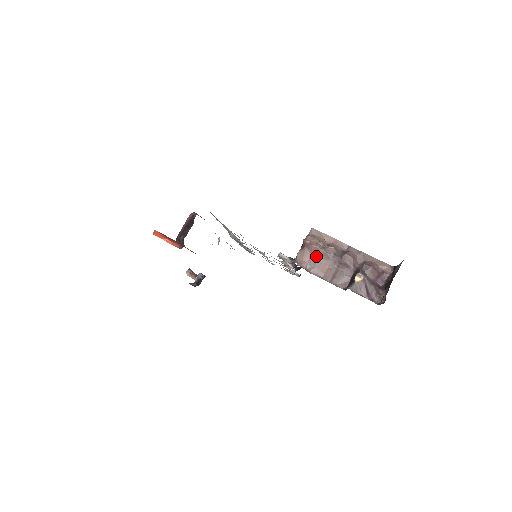
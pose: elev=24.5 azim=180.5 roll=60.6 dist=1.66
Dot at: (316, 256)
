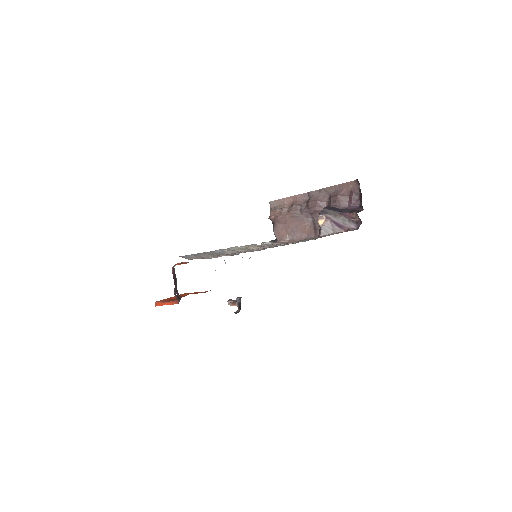
Dot at: (288, 224)
